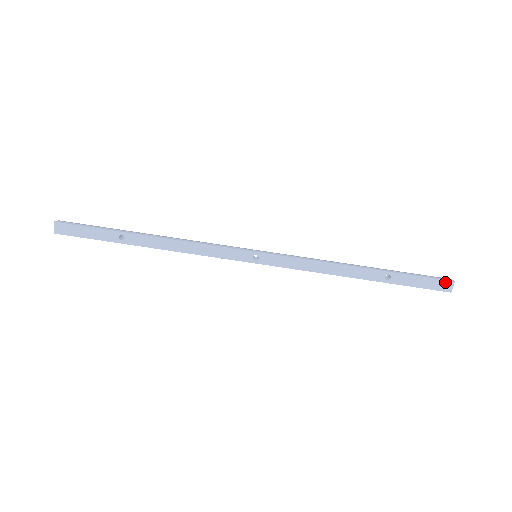
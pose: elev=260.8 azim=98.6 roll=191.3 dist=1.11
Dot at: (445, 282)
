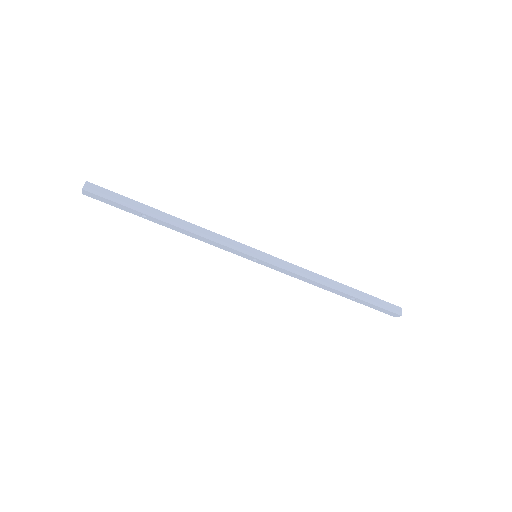
Dot at: (394, 314)
